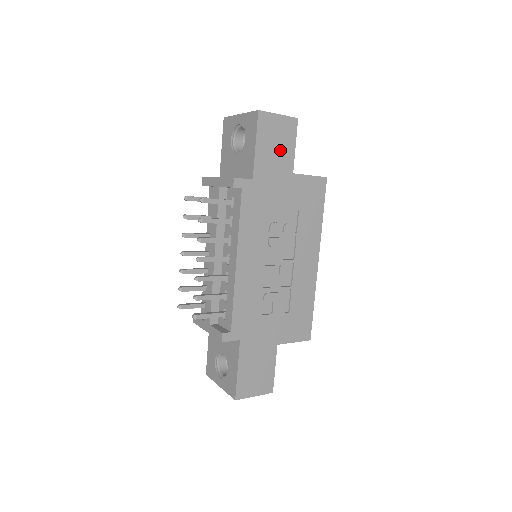
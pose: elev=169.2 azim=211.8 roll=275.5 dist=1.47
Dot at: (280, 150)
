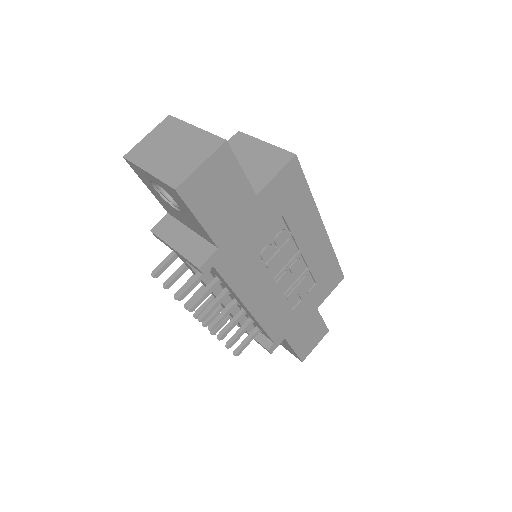
Dot at: (228, 193)
